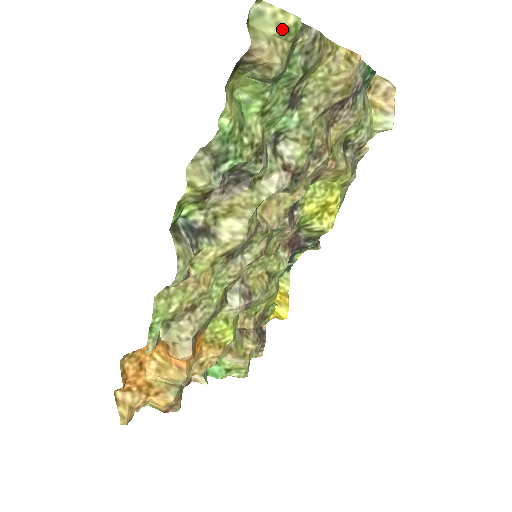
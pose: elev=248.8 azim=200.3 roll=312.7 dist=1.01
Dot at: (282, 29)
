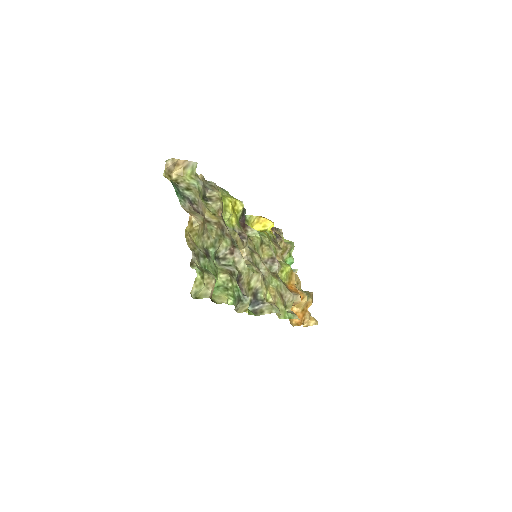
Dot at: (202, 281)
